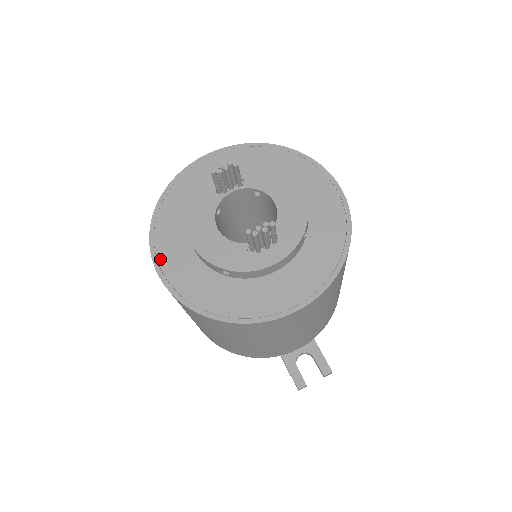
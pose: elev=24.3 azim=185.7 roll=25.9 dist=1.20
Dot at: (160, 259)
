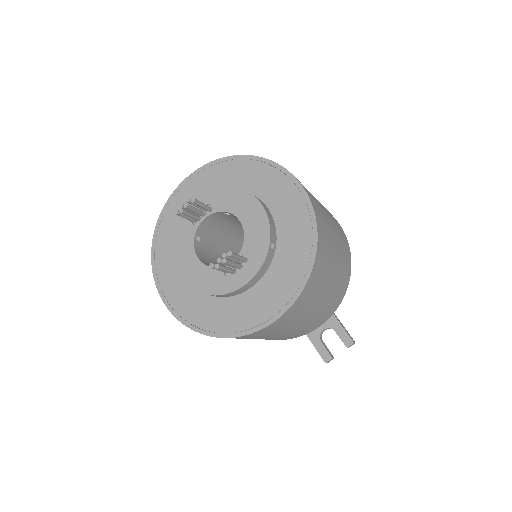
Dot at: (163, 289)
